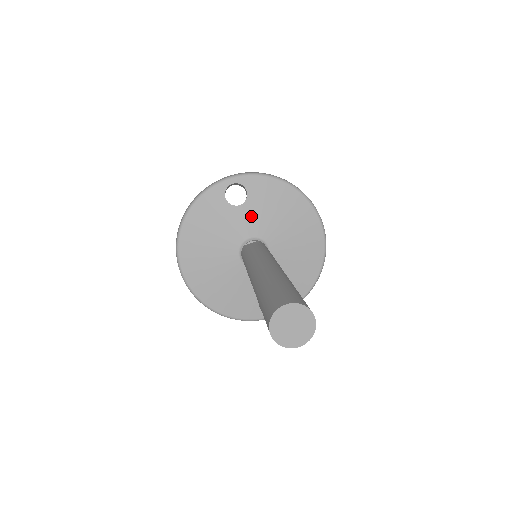
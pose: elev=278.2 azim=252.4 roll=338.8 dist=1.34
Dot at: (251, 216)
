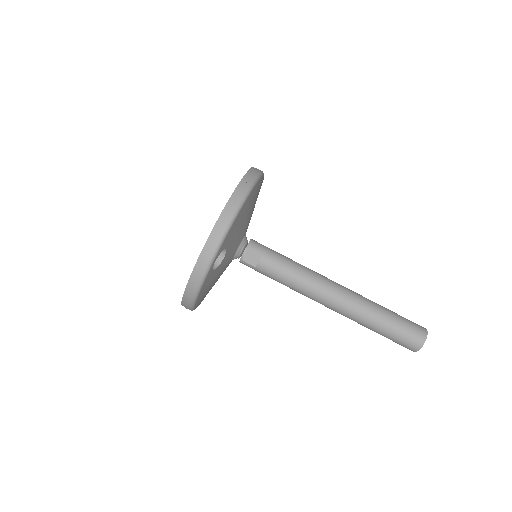
Dot at: (232, 248)
